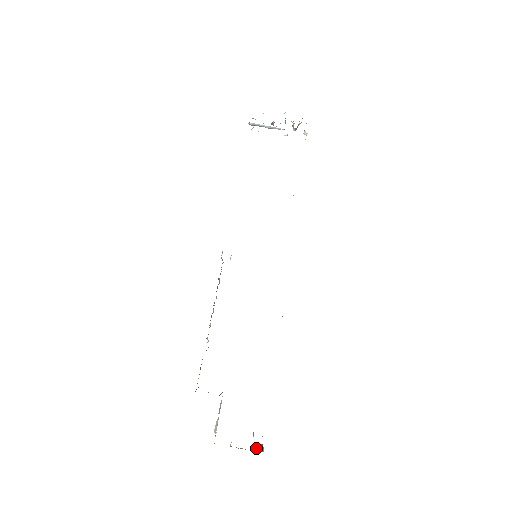
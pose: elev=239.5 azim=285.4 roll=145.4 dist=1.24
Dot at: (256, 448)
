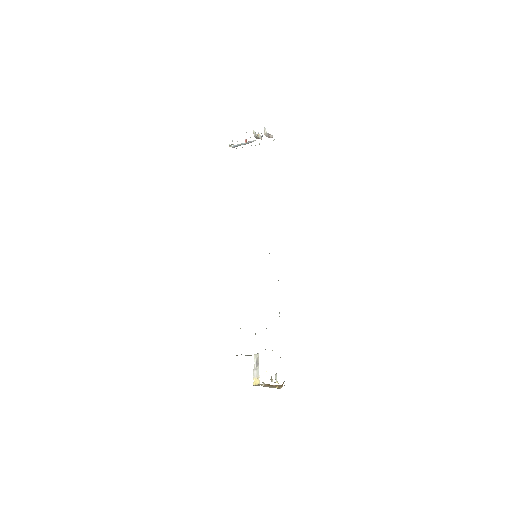
Dot at: occluded
